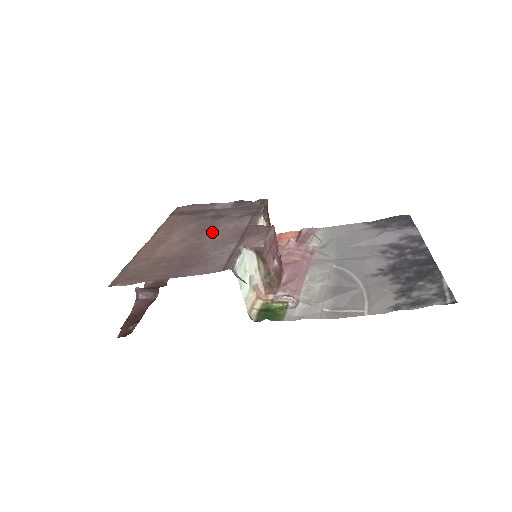
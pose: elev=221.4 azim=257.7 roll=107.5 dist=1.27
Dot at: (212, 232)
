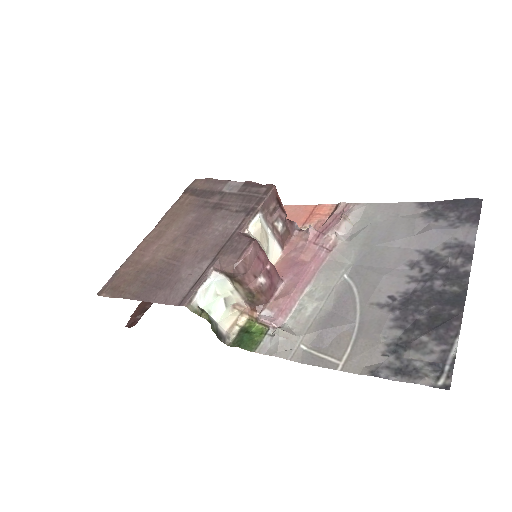
Dot at: (201, 234)
